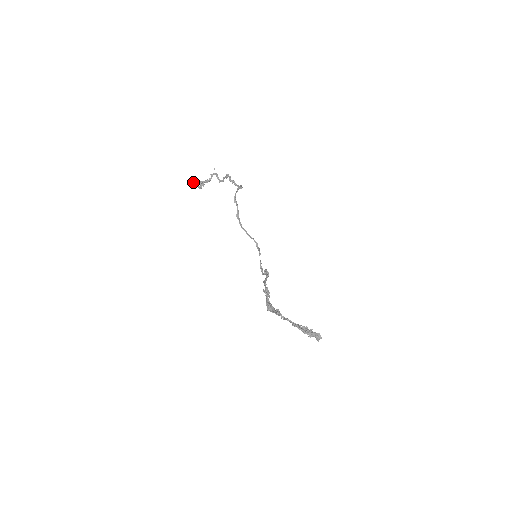
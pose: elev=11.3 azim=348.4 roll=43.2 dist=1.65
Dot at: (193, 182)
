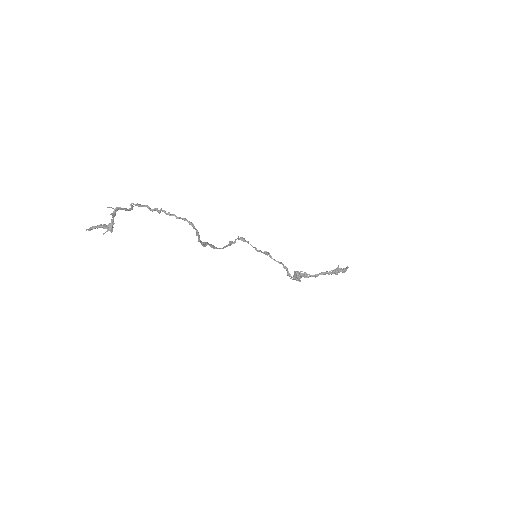
Dot at: (89, 229)
